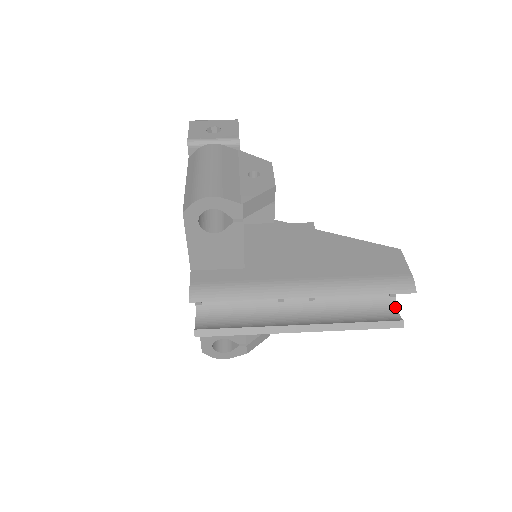
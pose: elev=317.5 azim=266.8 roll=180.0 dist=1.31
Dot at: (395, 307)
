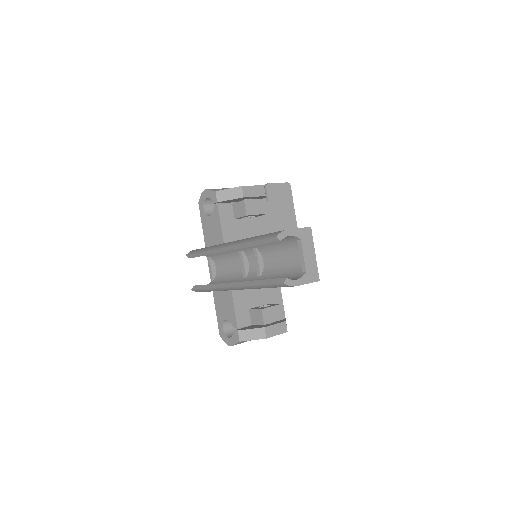
Dot at: (299, 278)
